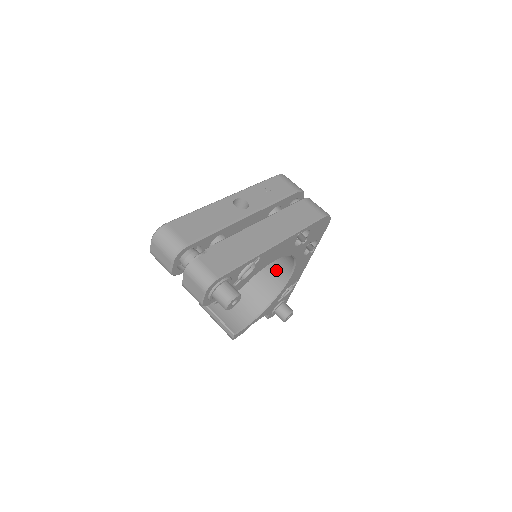
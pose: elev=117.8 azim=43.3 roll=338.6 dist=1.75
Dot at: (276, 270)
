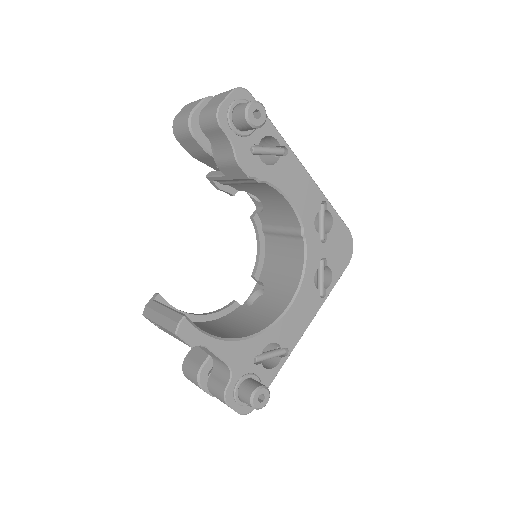
Dot at: (268, 310)
